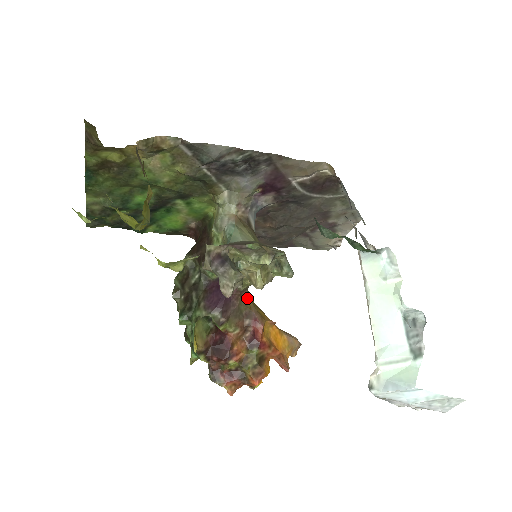
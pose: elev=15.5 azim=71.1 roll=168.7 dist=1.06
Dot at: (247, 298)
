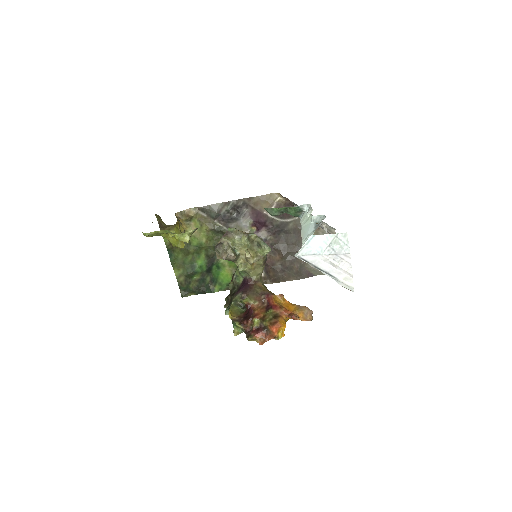
Dot at: (262, 287)
